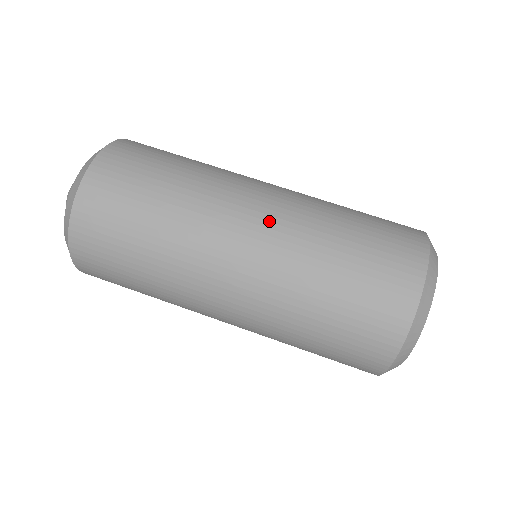
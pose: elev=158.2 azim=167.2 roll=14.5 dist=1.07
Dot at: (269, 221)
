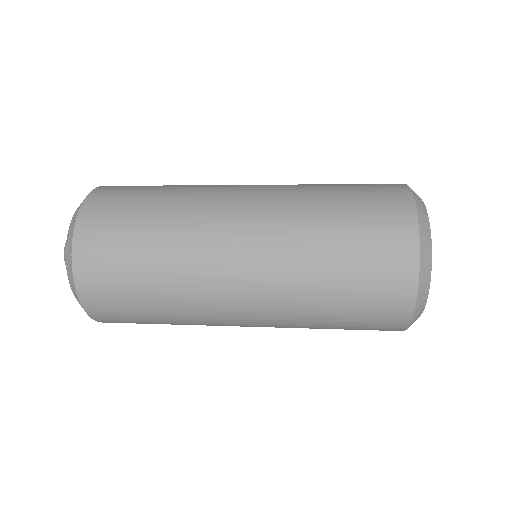
Dot at: (256, 235)
